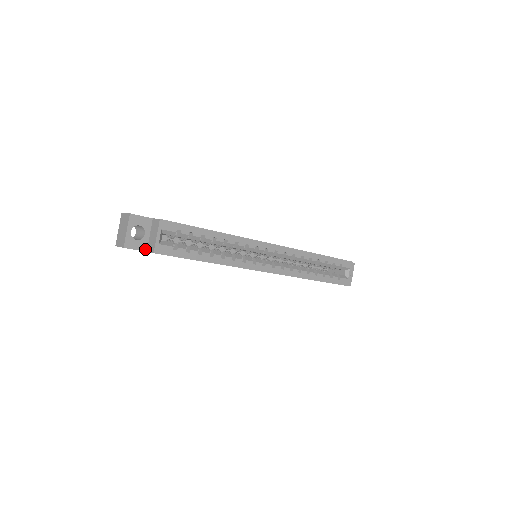
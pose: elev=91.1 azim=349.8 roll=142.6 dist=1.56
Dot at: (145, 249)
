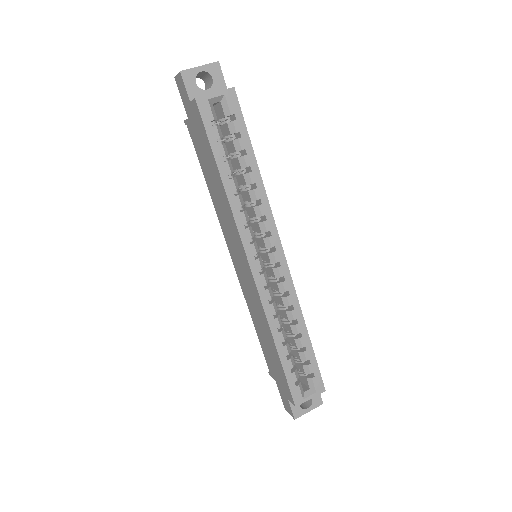
Dot at: (192, 98)
